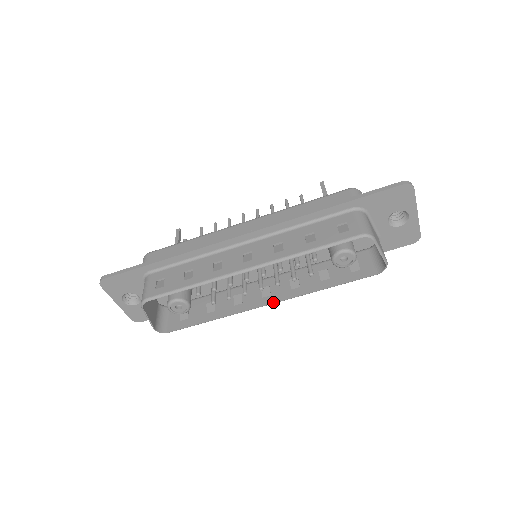
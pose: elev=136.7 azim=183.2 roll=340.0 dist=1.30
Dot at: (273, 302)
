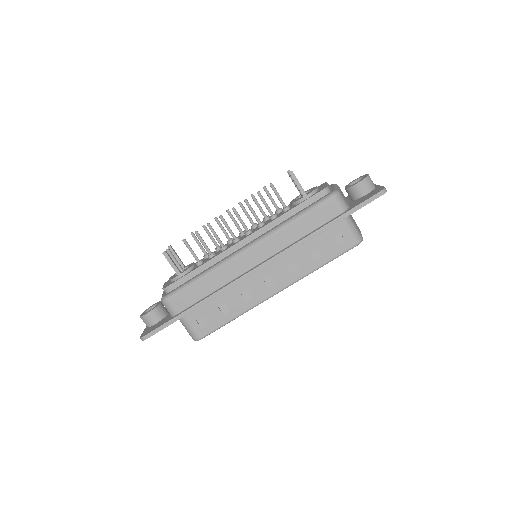
Dot at: occluded
